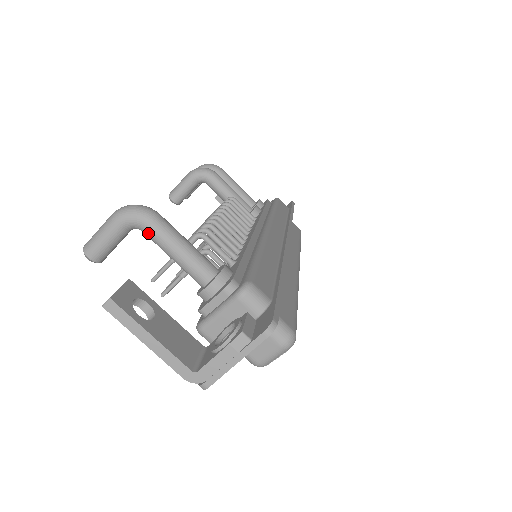
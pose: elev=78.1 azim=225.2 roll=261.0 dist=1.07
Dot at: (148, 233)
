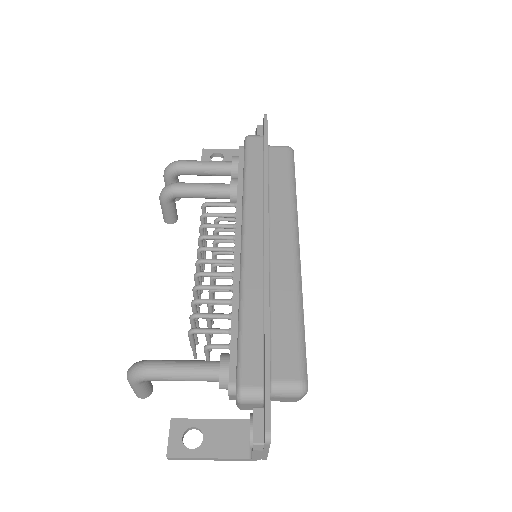
Dot at: (156, 380)
